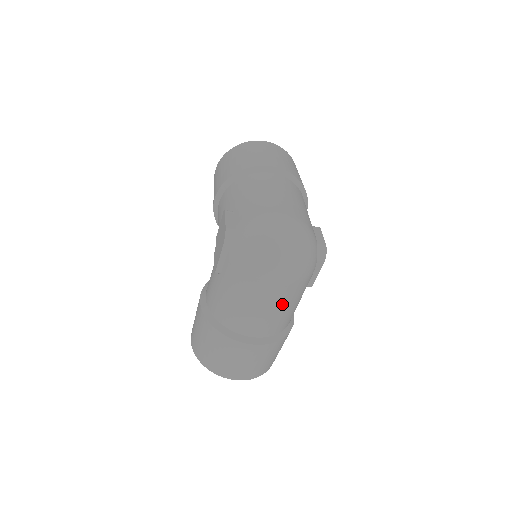
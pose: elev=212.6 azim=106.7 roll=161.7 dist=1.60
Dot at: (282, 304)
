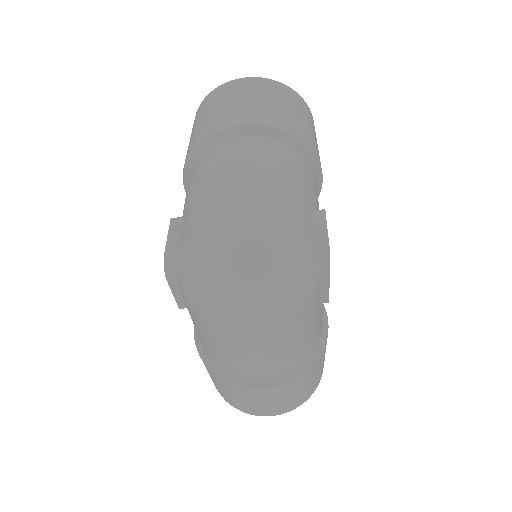
Dot at: (277, 343)
